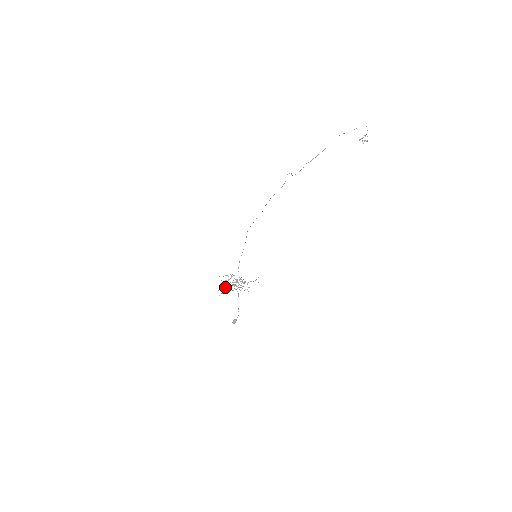
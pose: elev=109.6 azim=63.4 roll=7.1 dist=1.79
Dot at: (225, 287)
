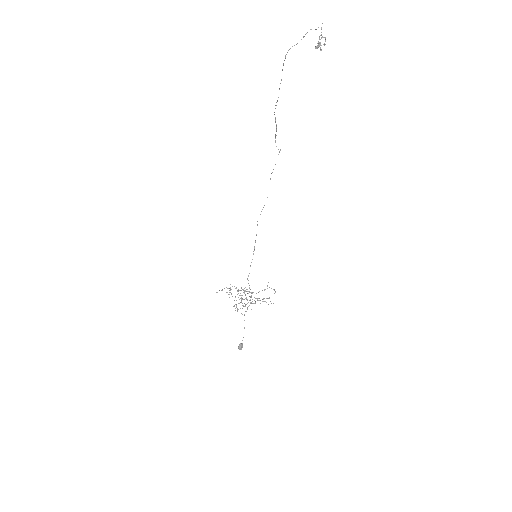
Dot at: (238, 303)
